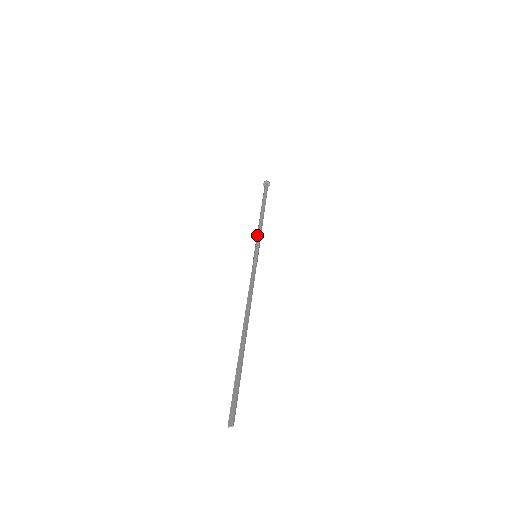
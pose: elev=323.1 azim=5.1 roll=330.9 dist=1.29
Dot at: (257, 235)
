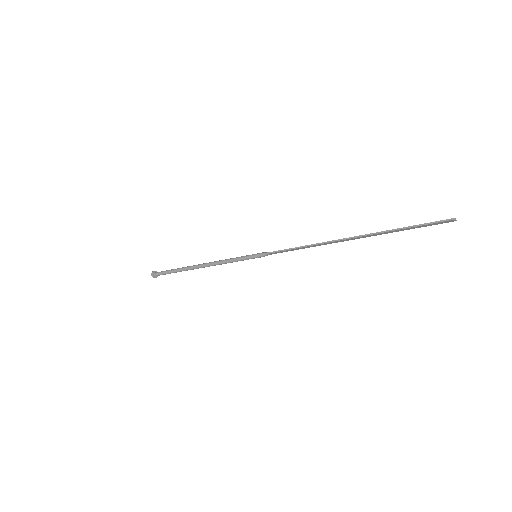
Dot at: (230, 258)
